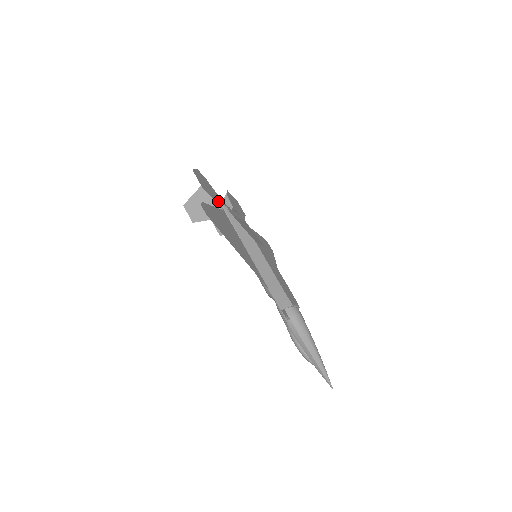
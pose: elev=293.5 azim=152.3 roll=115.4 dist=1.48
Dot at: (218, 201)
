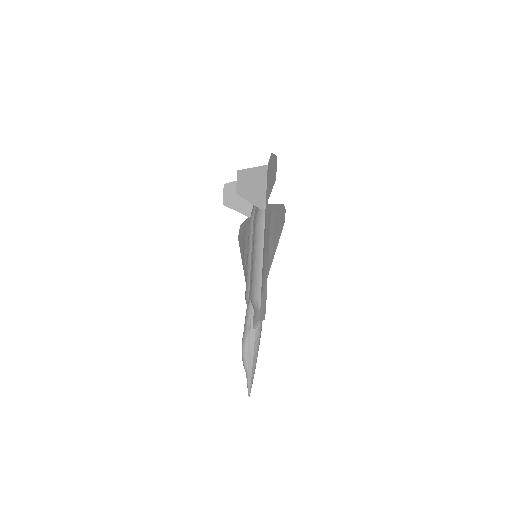
Dot at: (267, 193)
